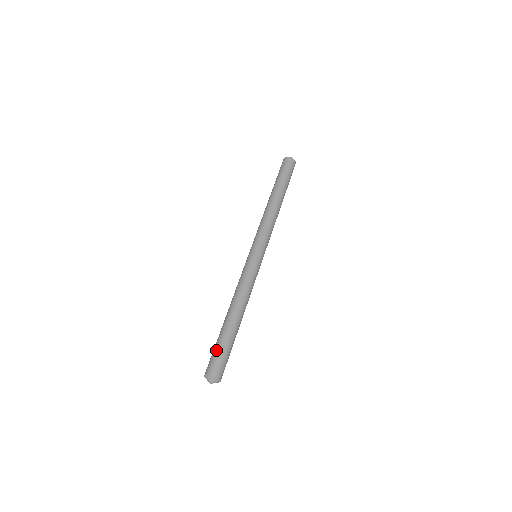
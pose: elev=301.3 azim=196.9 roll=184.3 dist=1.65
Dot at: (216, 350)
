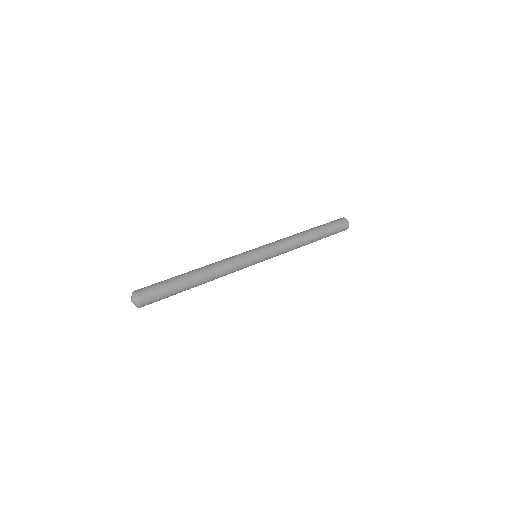
Dot at: (158, 282)
